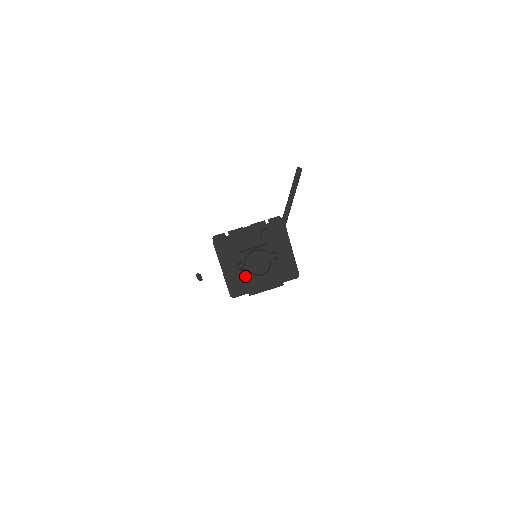
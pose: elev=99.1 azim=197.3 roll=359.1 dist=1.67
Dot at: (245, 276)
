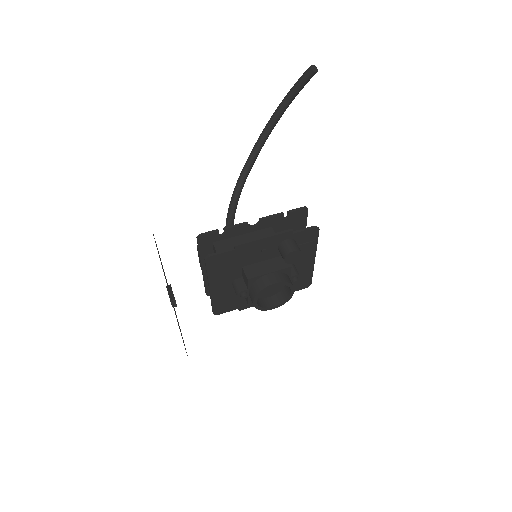
Dot at: occluded
